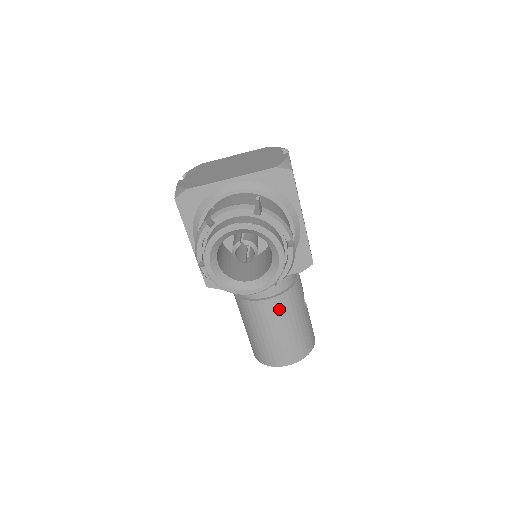
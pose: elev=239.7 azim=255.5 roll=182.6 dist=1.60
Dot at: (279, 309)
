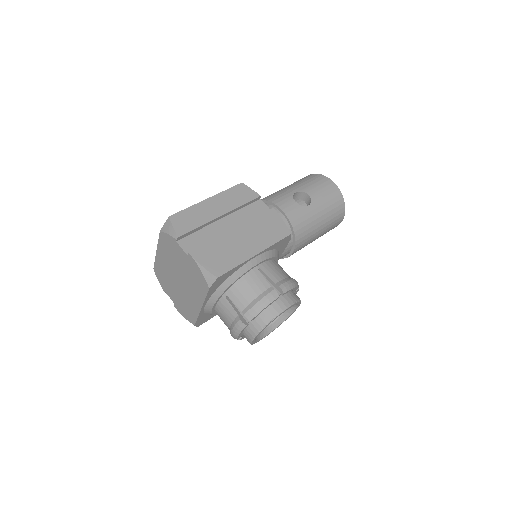
Dot at: (304, 241)
